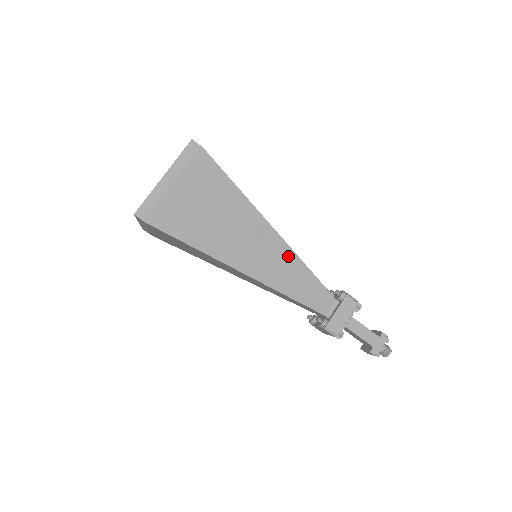
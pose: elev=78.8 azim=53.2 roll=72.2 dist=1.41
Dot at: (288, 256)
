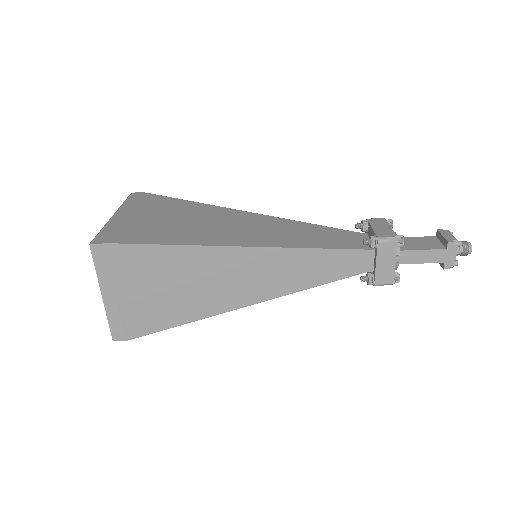
Dot at: (283, 256)
